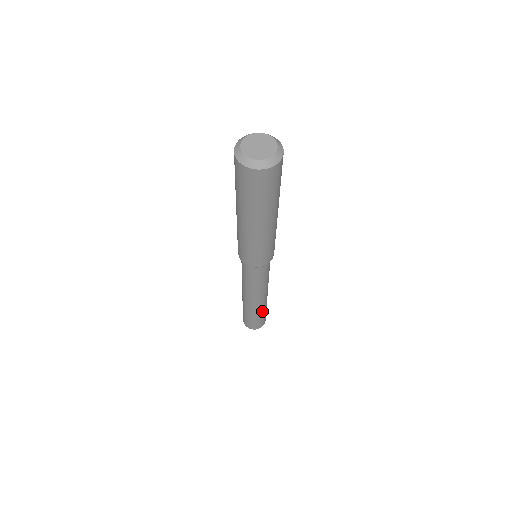
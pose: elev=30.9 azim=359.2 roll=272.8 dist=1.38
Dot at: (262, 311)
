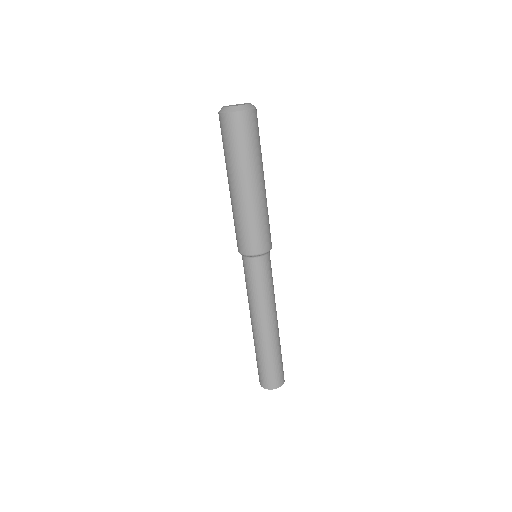
Dot at: (271, 352)
